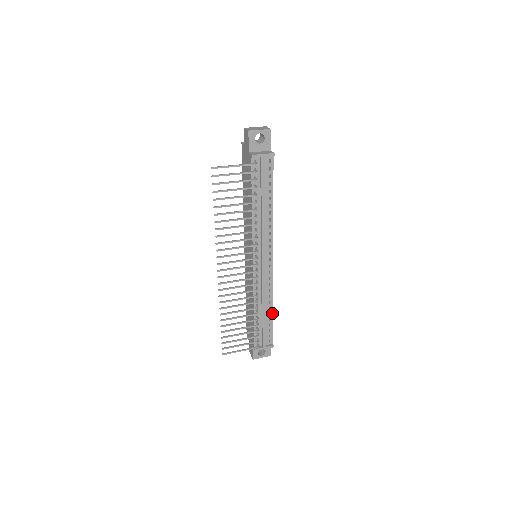
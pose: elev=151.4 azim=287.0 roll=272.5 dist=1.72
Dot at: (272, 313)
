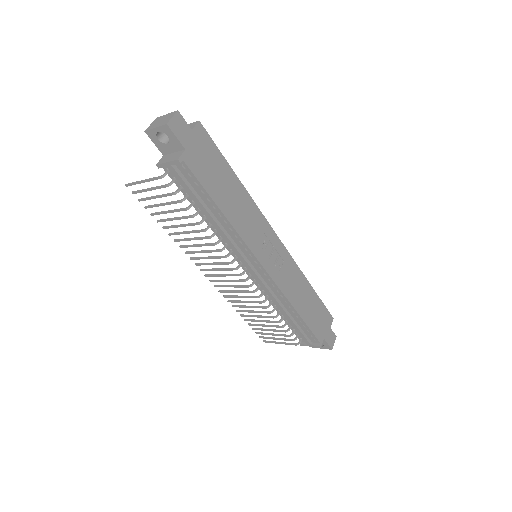
Dot at: (300, 317)
